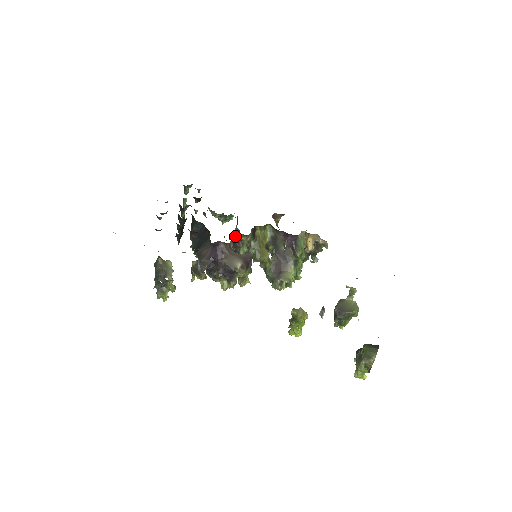
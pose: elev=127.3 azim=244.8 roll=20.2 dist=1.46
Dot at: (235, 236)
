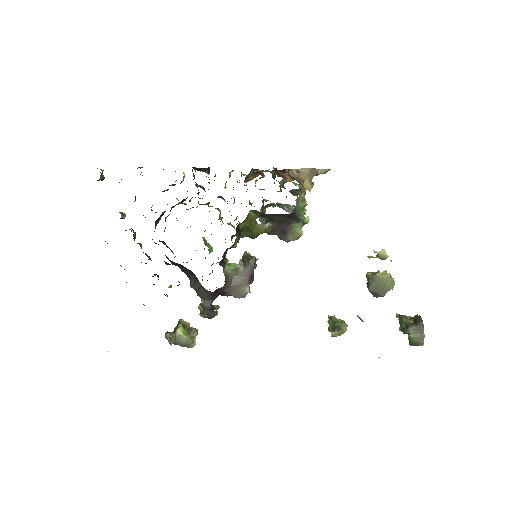
Dot at: (223, 258)
